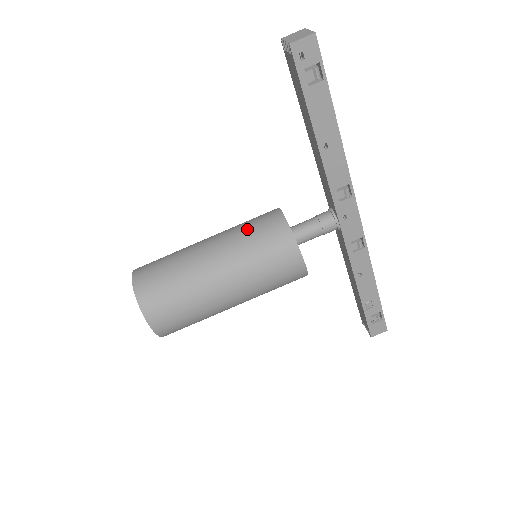
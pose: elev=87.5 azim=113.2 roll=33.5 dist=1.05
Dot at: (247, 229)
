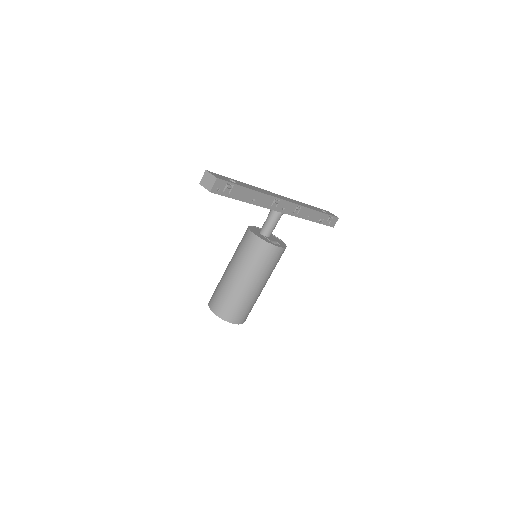
Dot at: (245, 254)
